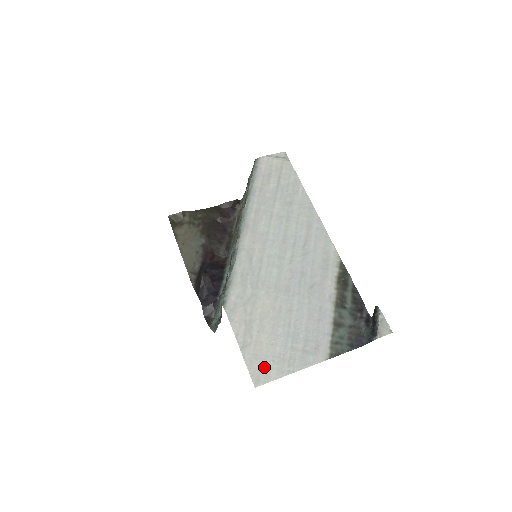
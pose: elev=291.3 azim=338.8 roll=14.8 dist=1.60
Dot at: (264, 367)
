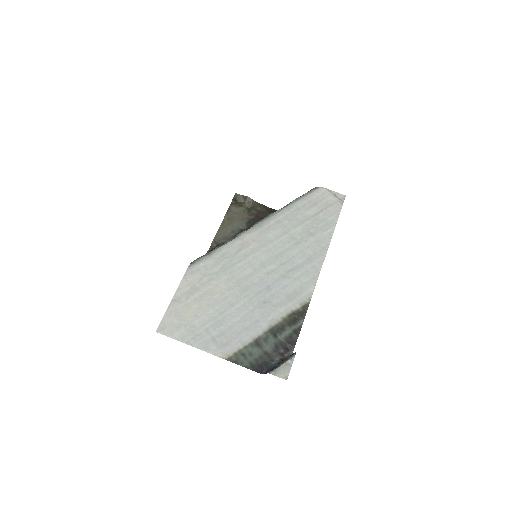
Dot at: (175, 324)
